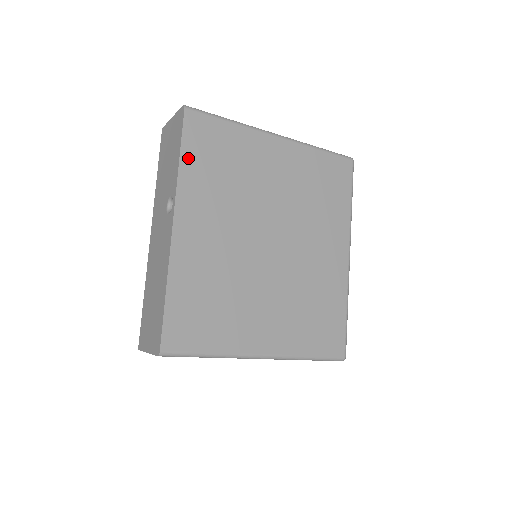
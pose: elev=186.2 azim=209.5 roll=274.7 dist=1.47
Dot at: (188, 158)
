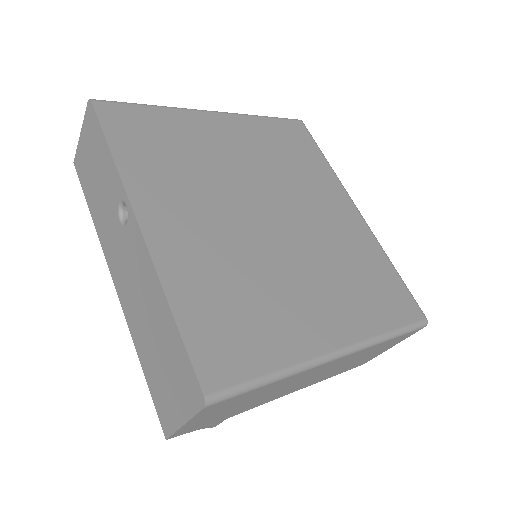
Dot at: (121, 149)
